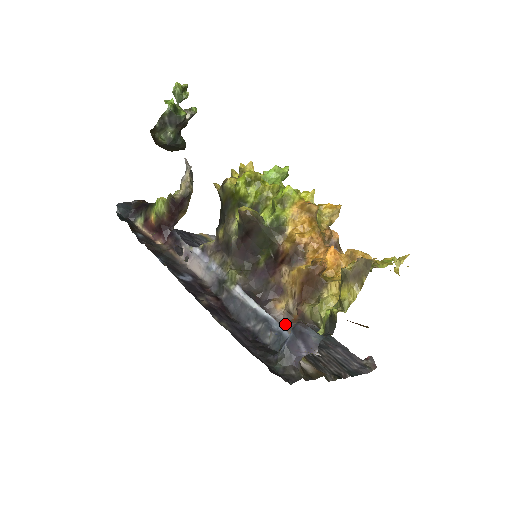
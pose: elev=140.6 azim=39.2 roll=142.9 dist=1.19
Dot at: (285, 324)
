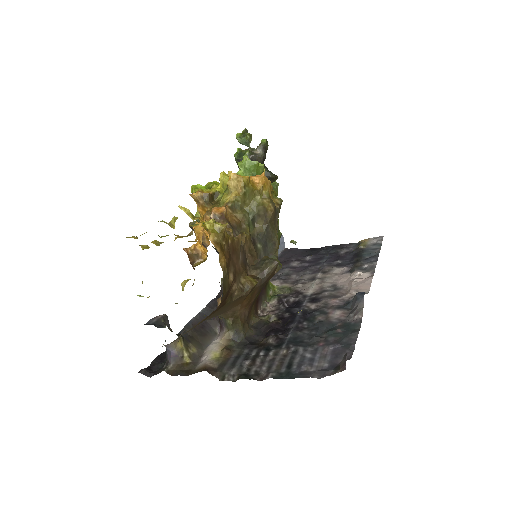
Dot at: (221, 321)
